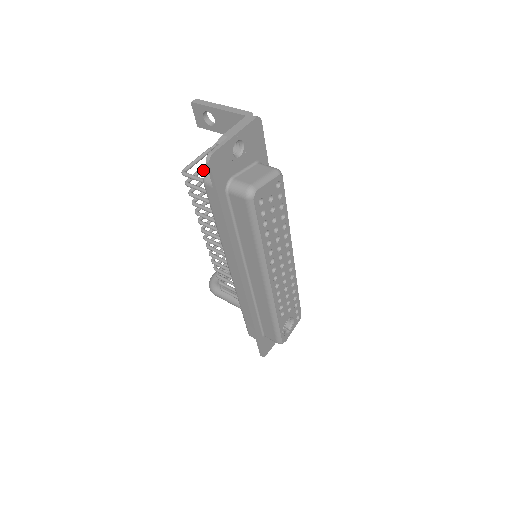
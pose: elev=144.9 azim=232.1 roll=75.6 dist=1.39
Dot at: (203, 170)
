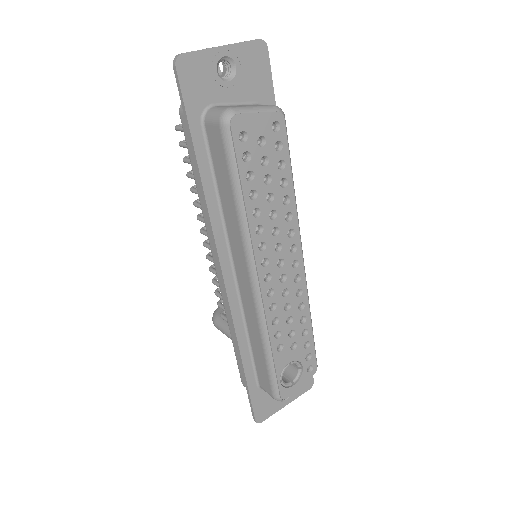
Dot at: occluded
